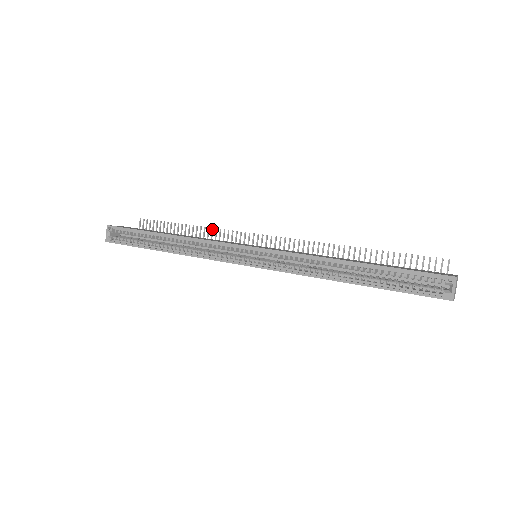
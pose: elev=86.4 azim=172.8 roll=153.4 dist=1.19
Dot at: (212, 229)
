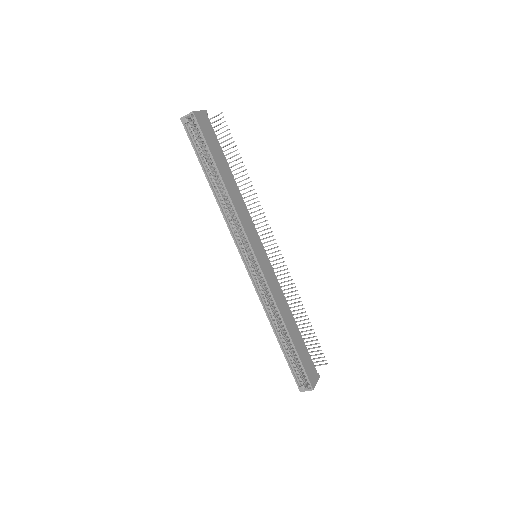
Dot at: occluded
